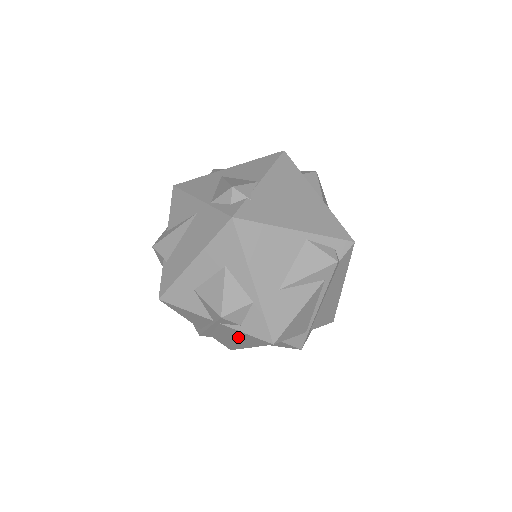
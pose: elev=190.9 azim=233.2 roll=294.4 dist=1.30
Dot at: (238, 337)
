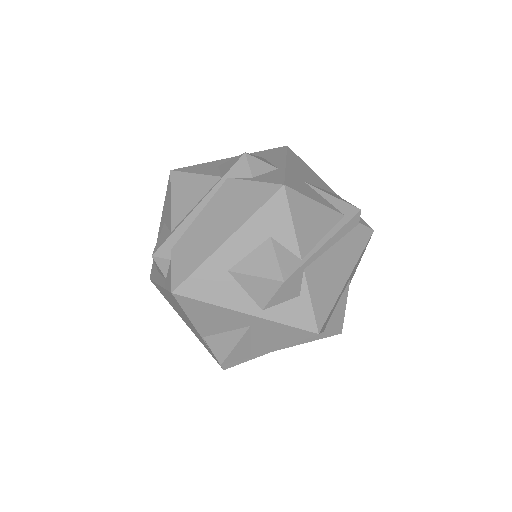
Dot at: (231, 208)
